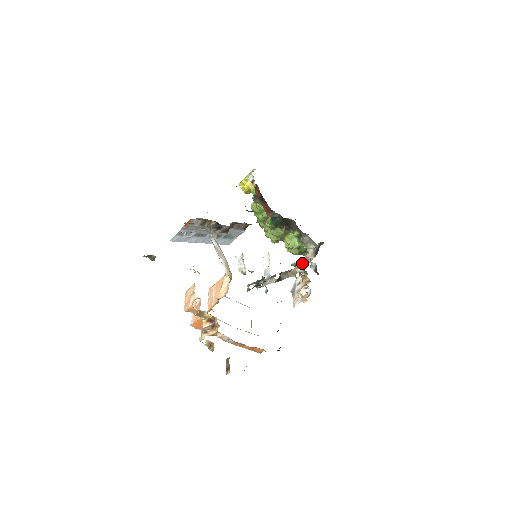
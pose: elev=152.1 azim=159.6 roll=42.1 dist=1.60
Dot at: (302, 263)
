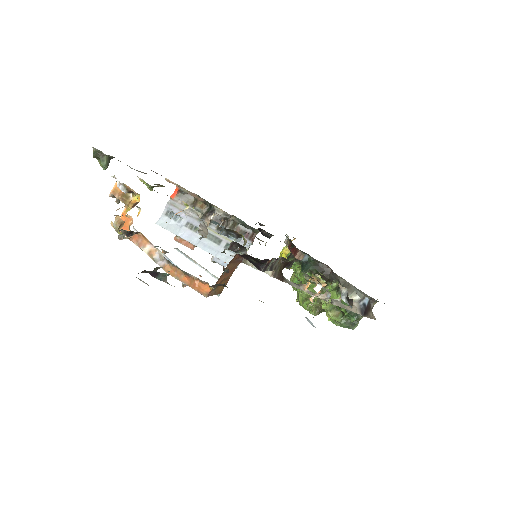
Dot at: occluded
